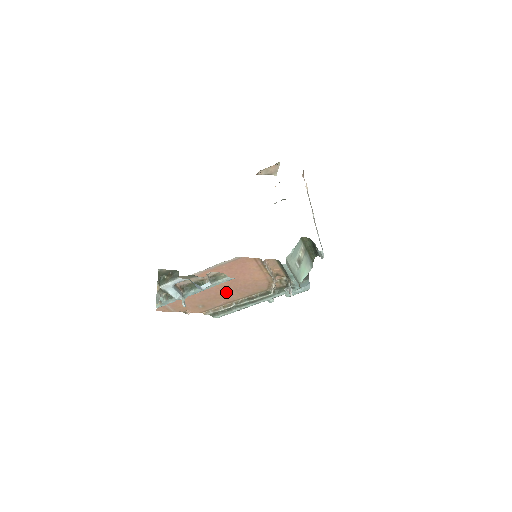
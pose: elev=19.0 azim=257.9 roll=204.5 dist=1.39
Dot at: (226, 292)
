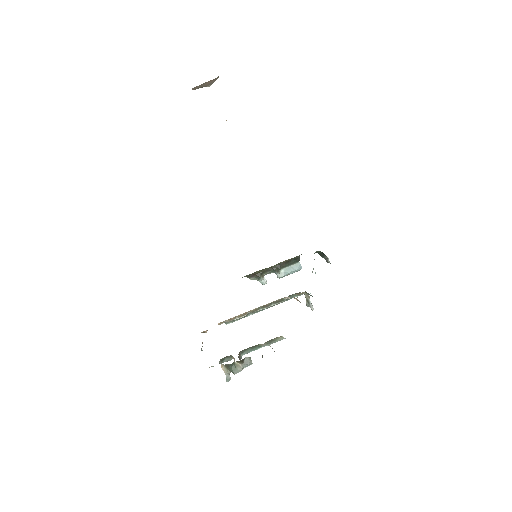
Dot at: occluded
